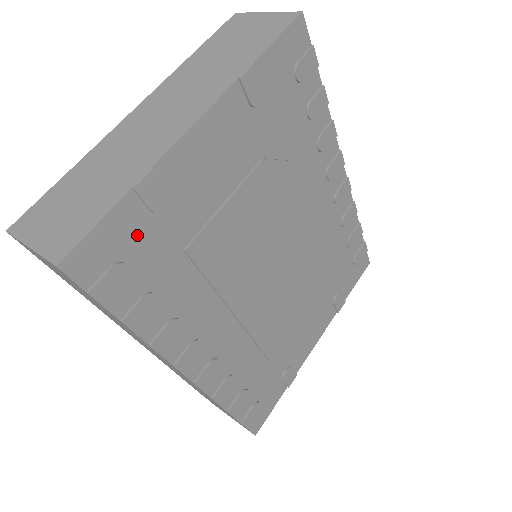
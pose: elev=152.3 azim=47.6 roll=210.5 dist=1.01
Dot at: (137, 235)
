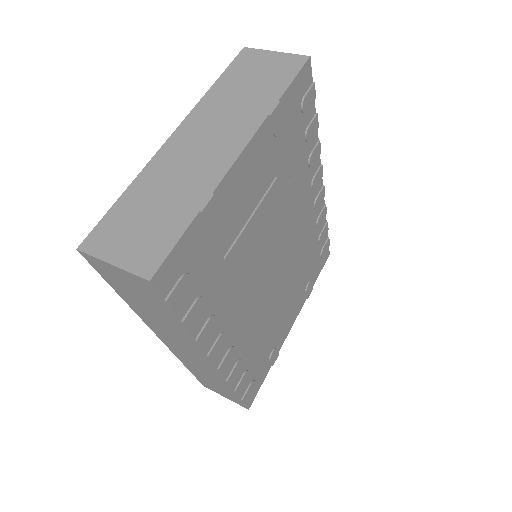
Dot at: (198, 249)
